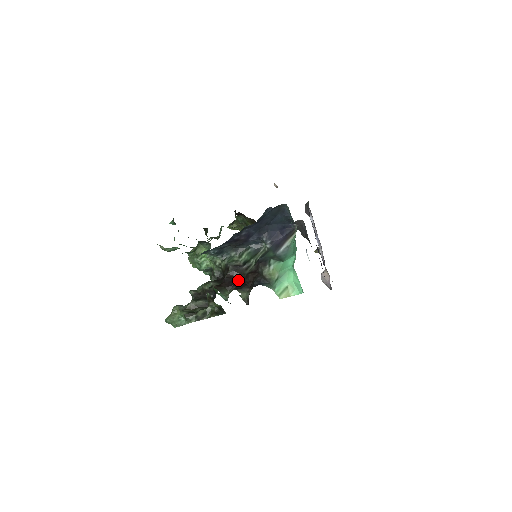
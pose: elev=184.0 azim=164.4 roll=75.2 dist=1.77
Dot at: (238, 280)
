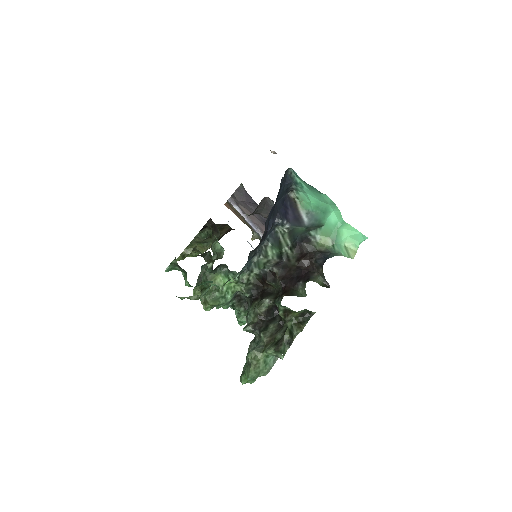
Dot at: (296, 274)
